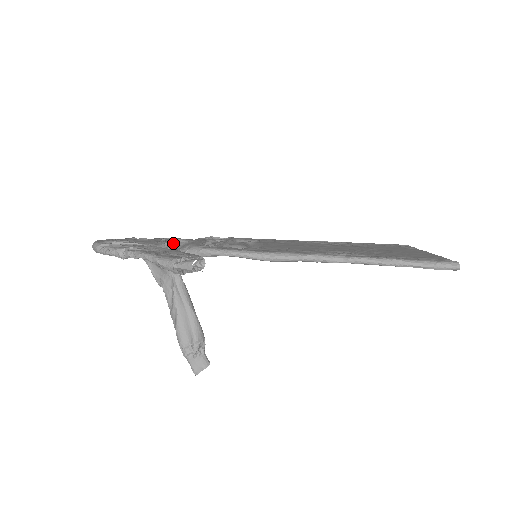
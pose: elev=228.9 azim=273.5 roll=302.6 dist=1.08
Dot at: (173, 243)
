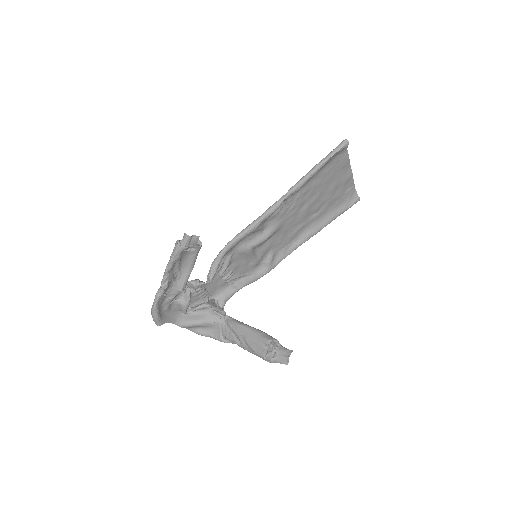
Dot at: occluded
